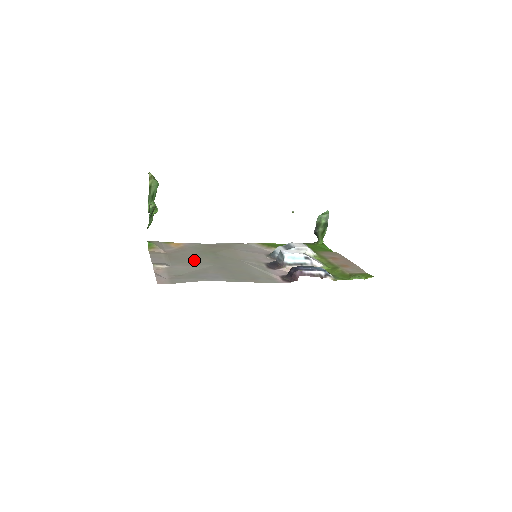
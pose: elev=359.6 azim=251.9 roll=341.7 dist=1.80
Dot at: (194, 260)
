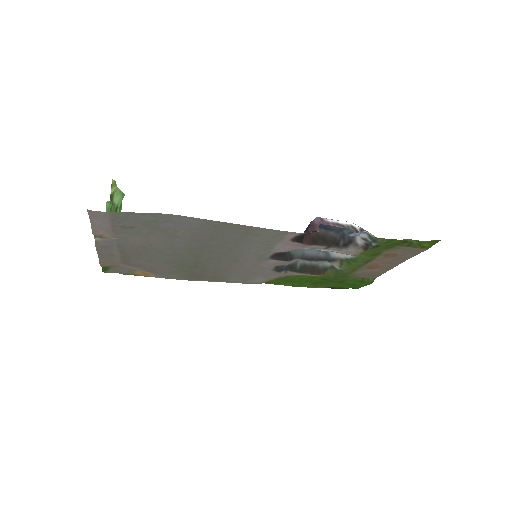
Dot at: (162, 251)
